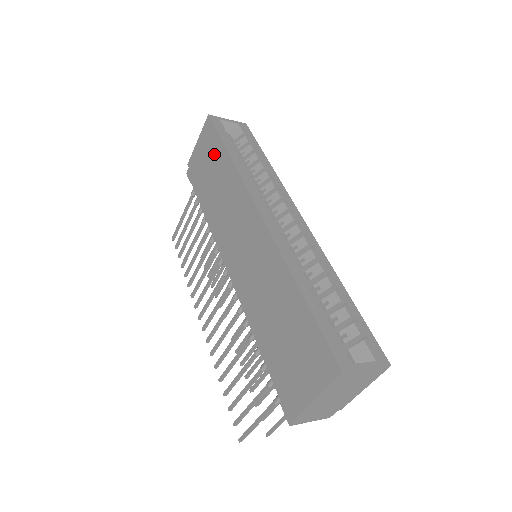
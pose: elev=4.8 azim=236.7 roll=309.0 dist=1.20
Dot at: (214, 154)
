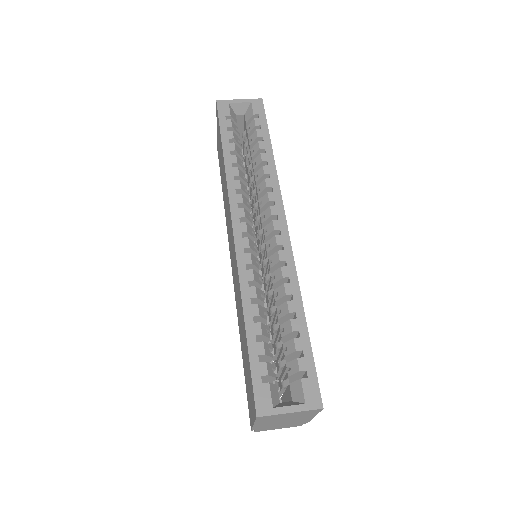
Dot at: (220, 147)
